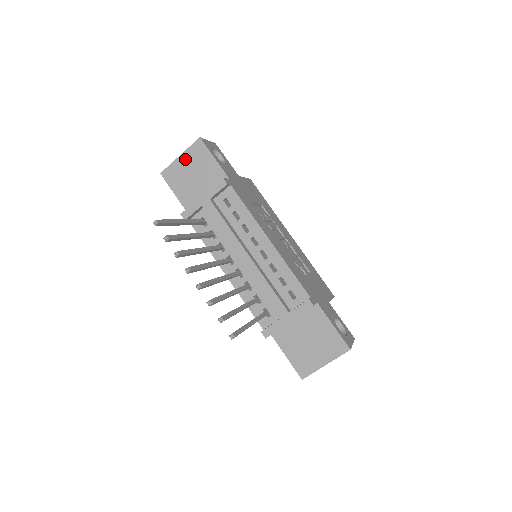
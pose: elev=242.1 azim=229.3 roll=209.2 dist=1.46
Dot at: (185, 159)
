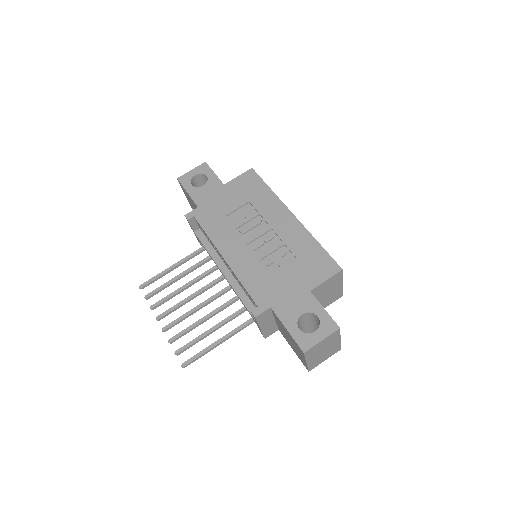
Dot at: (186, 196)
